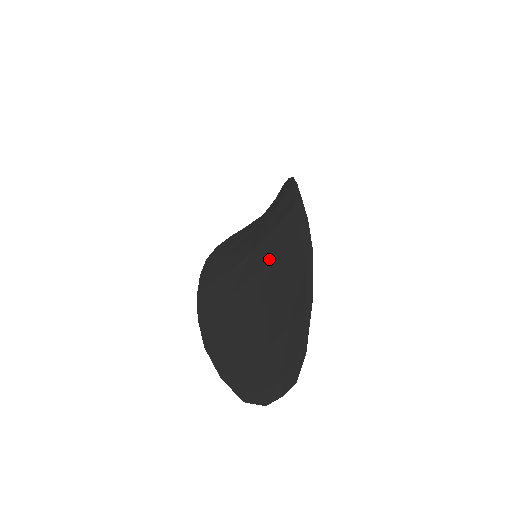
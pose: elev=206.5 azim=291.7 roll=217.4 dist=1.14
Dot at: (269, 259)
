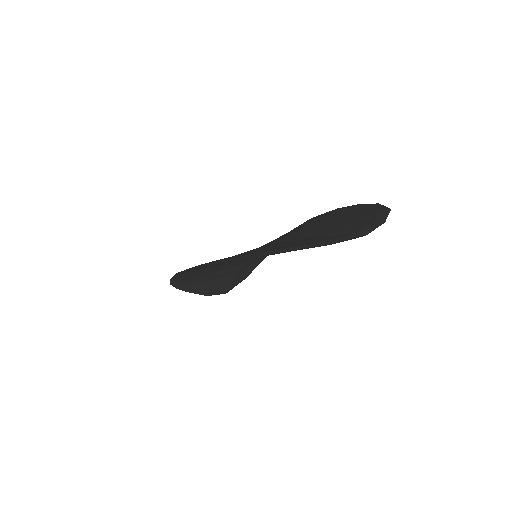
Dot at: occluded
